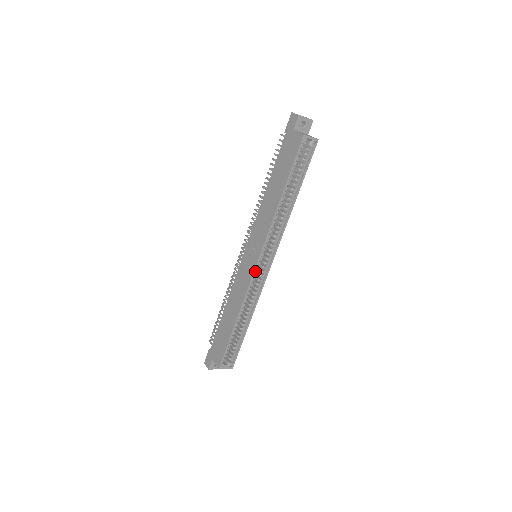
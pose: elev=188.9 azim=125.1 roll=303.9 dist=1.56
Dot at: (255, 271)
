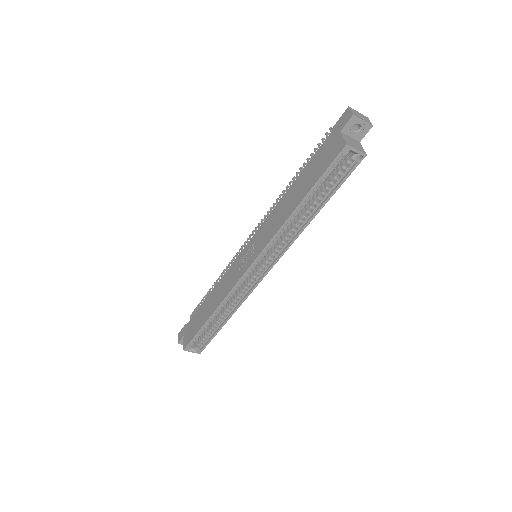
Dot at: (245, 274)
